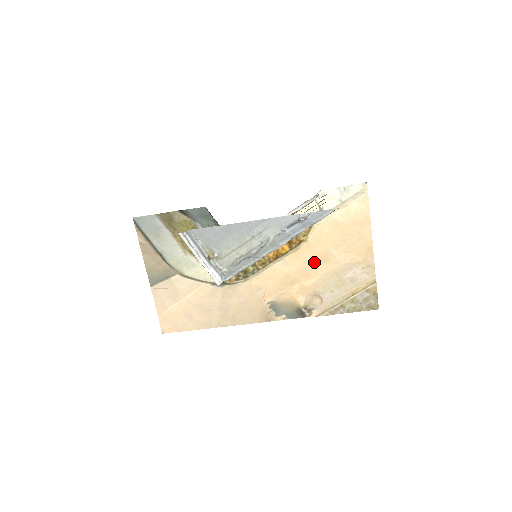
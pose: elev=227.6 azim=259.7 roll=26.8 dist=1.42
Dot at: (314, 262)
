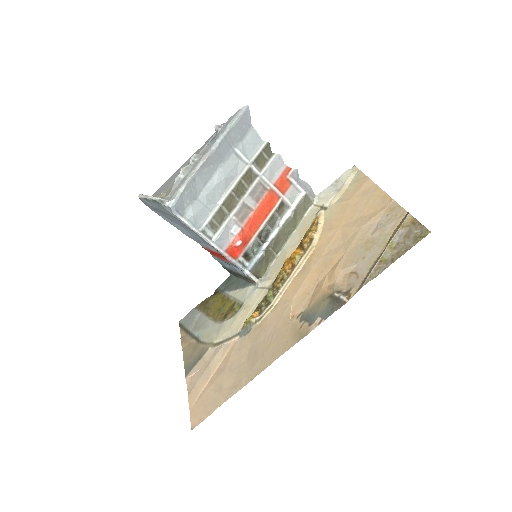
Dot at: (333, 247)
